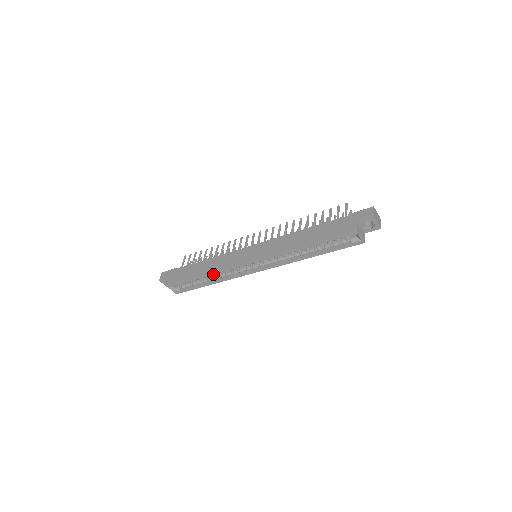
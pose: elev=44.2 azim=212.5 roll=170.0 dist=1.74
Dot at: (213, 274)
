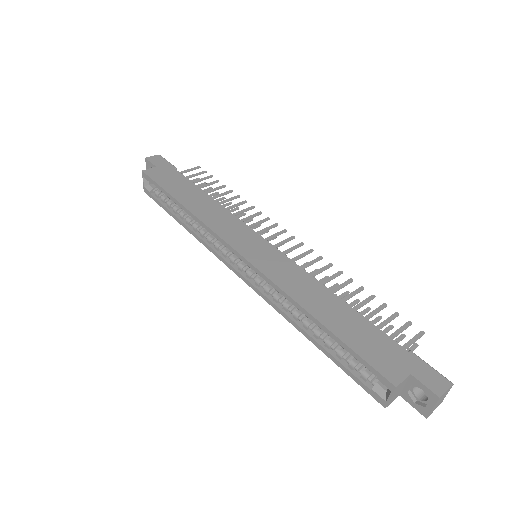
Dot at: (194, 217)
